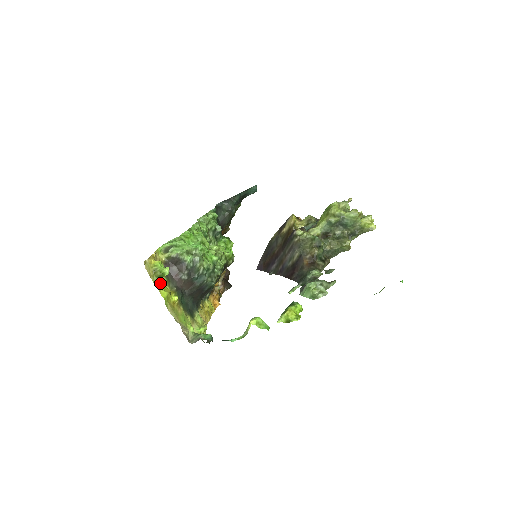
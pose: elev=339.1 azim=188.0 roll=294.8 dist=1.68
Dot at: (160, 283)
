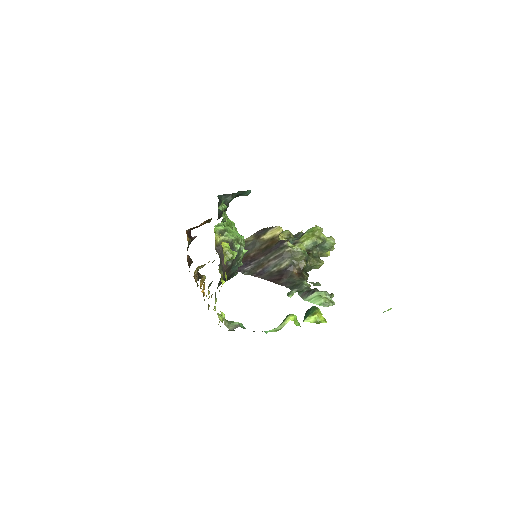
Dot at: occluded
